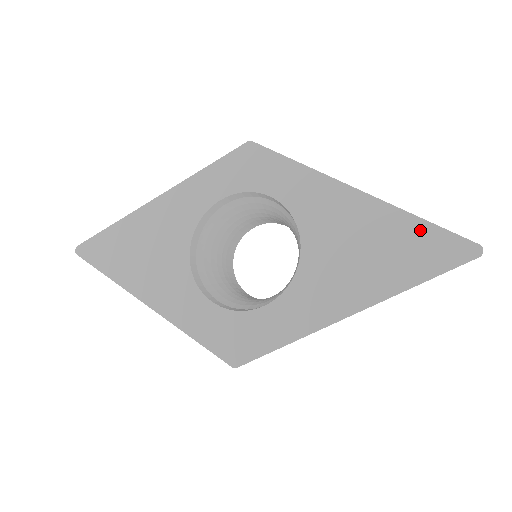
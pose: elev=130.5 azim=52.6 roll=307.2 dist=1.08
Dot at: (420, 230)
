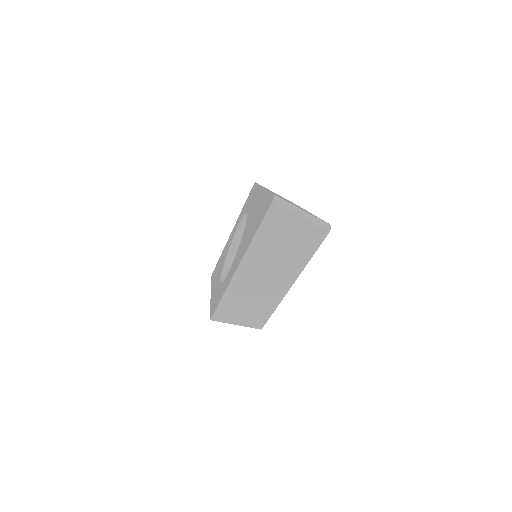
Dot at: (266, 199)
